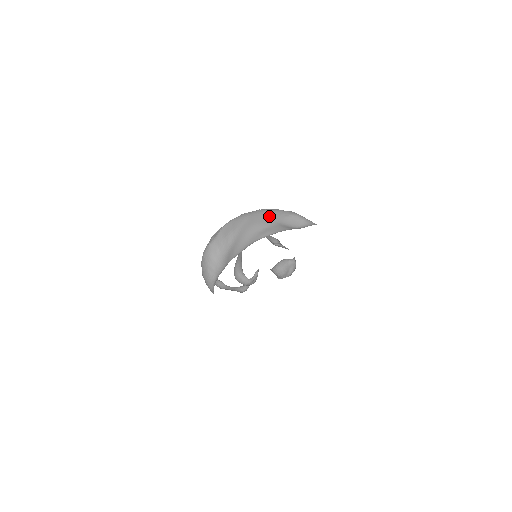
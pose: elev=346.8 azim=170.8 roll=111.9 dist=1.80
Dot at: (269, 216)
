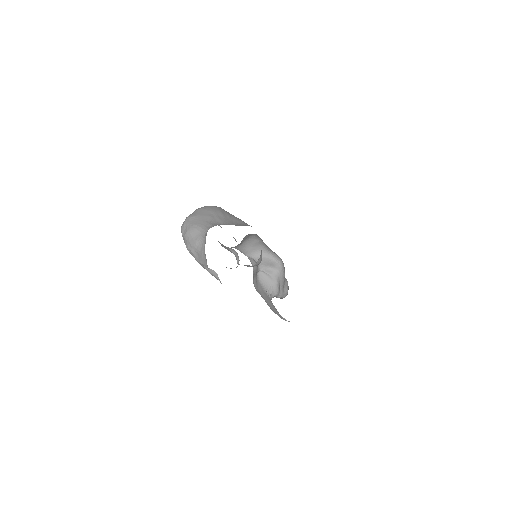
Dot at: occluded
